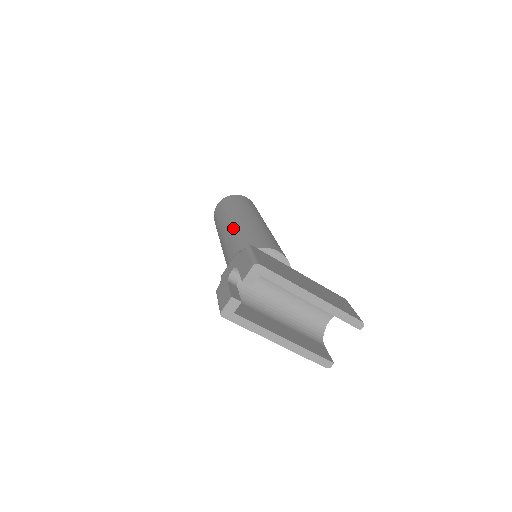
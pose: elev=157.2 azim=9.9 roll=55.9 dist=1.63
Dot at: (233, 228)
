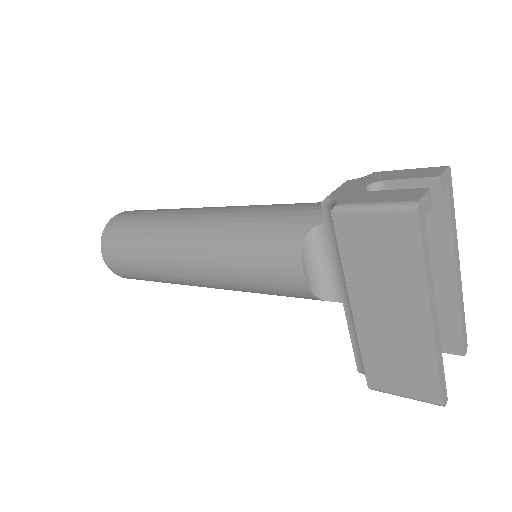
Dot at: occluded
